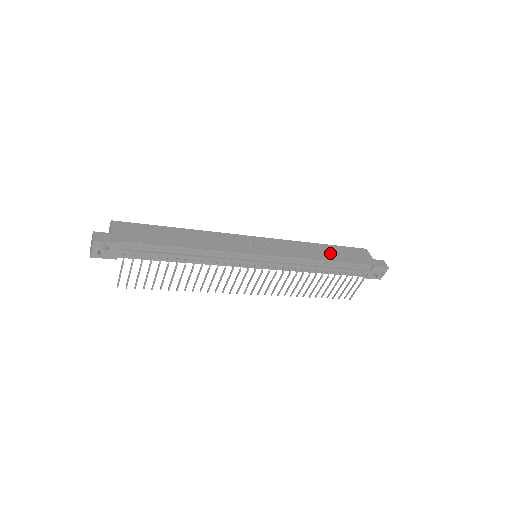
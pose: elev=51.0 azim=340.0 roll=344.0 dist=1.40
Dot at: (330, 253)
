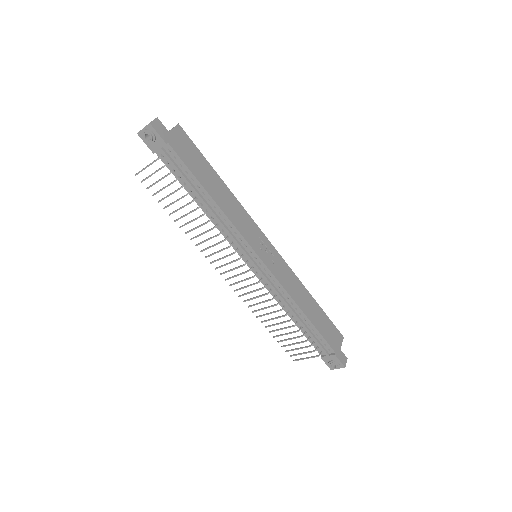
Dot at: (313, 311)
